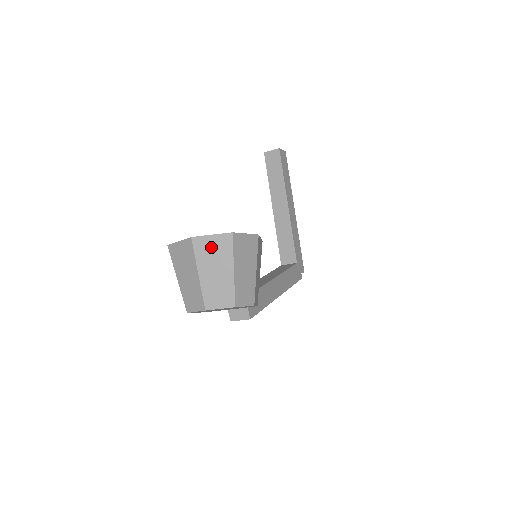
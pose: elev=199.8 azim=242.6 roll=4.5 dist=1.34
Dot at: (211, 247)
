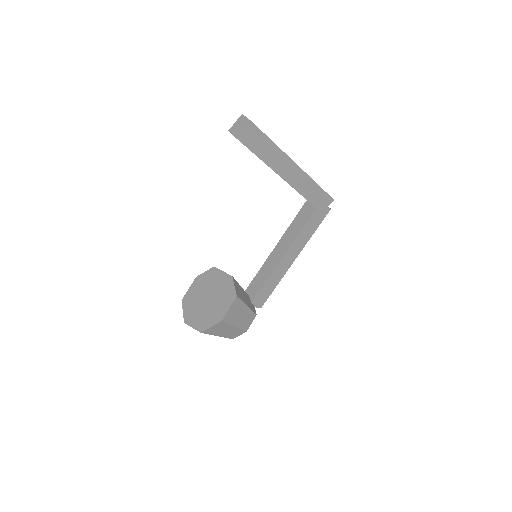
Dot at: occluded
